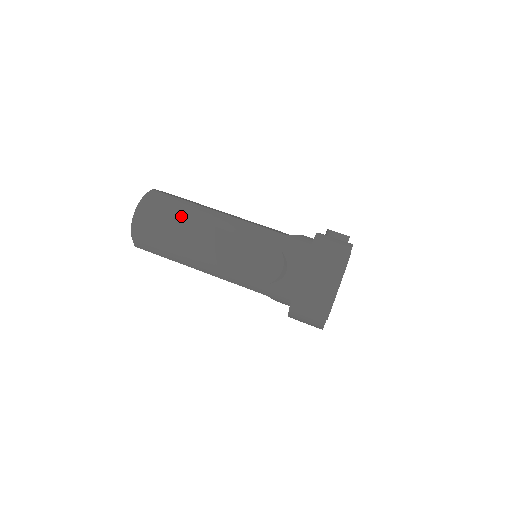
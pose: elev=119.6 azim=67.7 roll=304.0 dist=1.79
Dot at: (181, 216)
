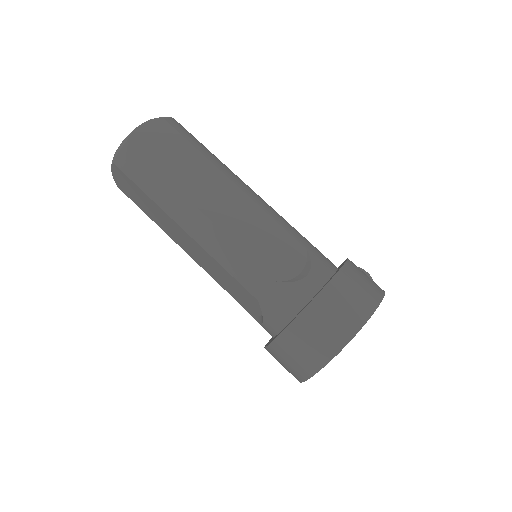
Dot at: (202, 156)
